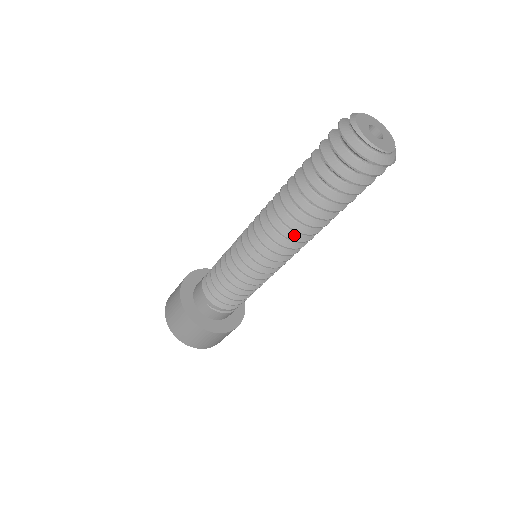
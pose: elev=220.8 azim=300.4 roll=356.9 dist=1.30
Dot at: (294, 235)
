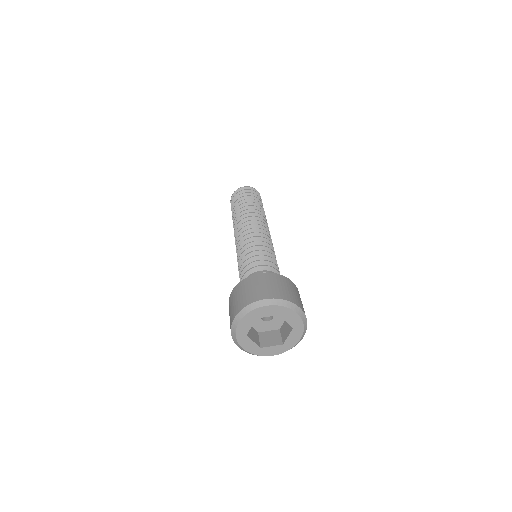
Dot at: (249, 218)
